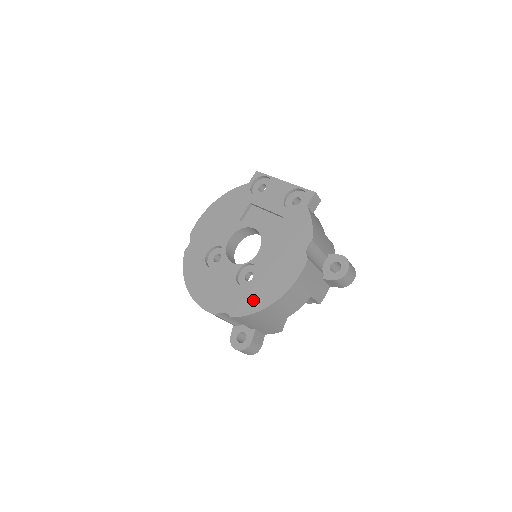
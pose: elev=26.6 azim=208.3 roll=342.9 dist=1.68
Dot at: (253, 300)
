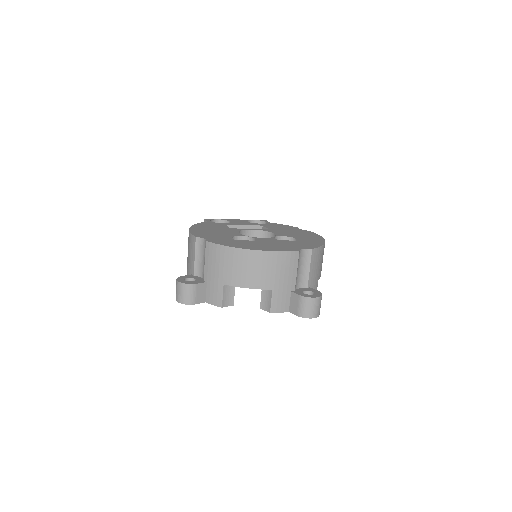
Dot at: (311, 242)
